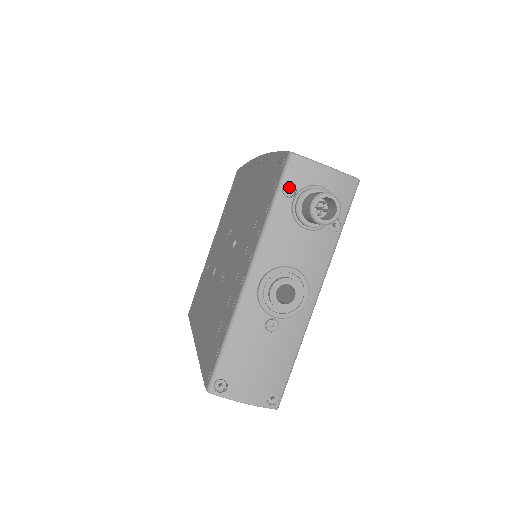
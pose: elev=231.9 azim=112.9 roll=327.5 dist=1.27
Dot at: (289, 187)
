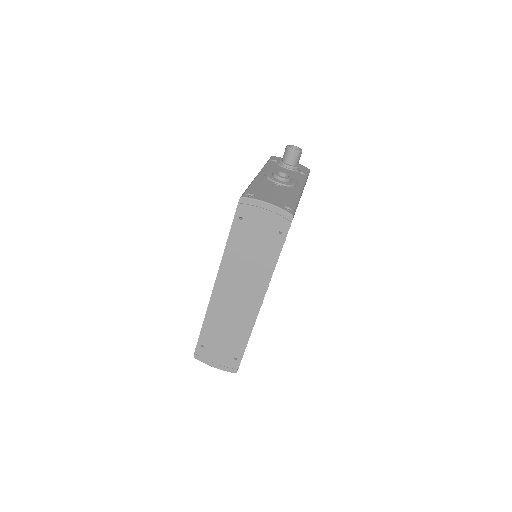
Dot at: (274, 161)
